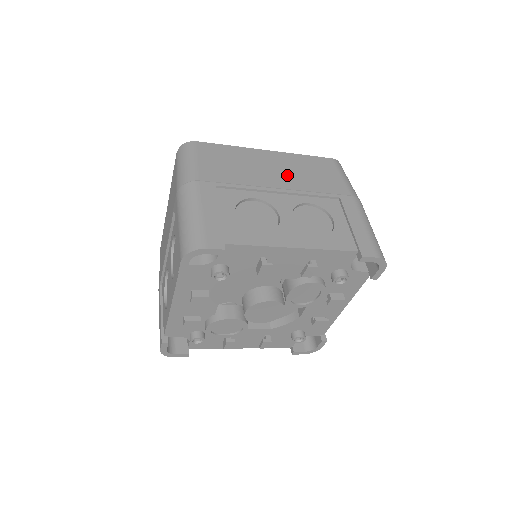
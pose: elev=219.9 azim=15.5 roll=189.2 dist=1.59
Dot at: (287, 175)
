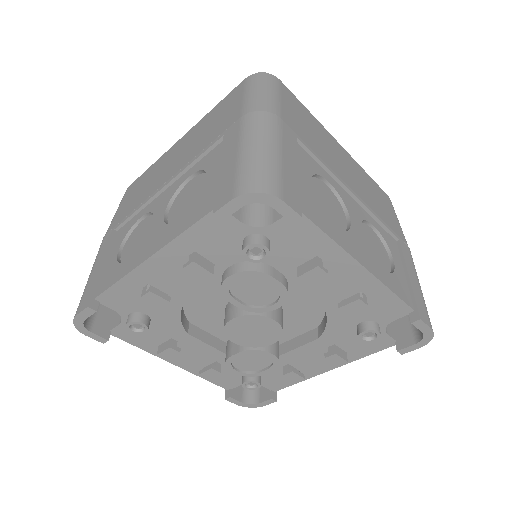
Dot at: (181, 156)
